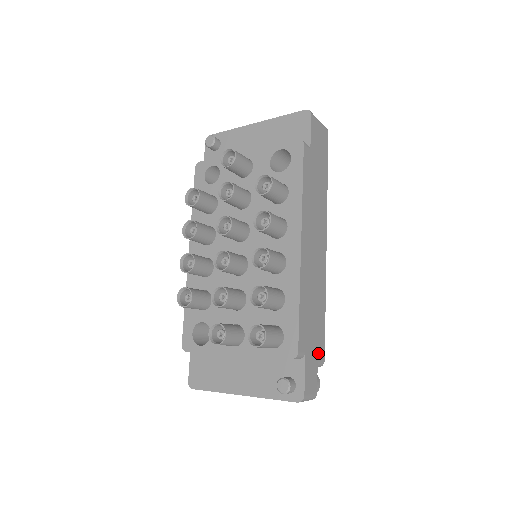
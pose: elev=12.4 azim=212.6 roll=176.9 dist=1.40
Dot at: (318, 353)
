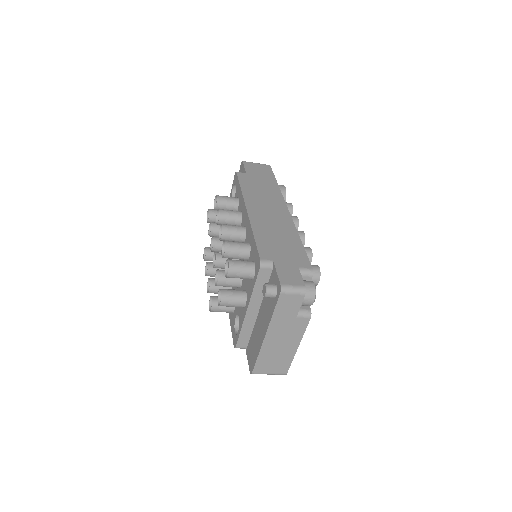
Dot at: (298, 263)
